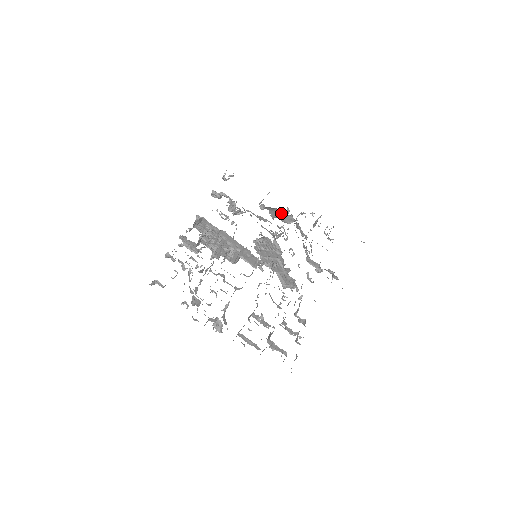
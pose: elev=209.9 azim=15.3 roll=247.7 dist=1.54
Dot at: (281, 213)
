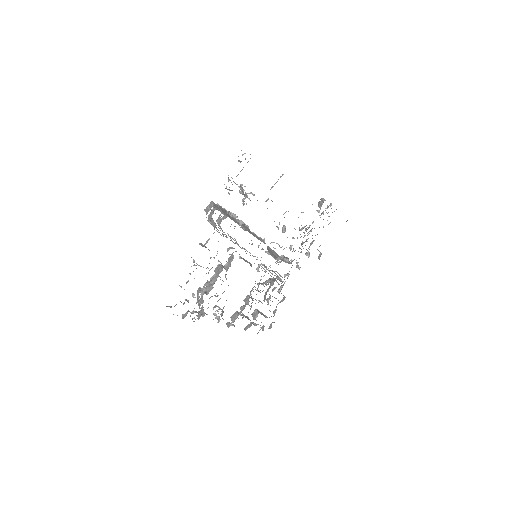
Dot at: occluded
